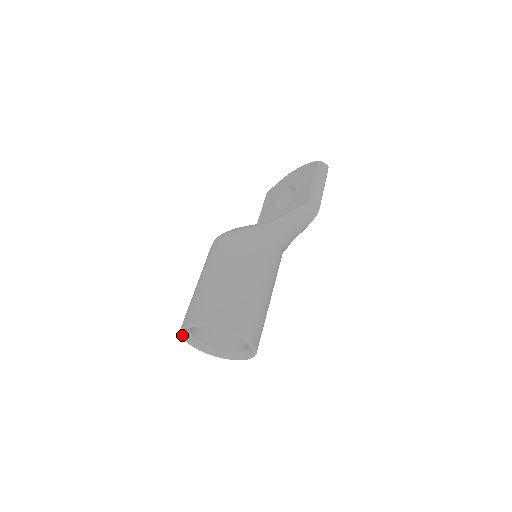
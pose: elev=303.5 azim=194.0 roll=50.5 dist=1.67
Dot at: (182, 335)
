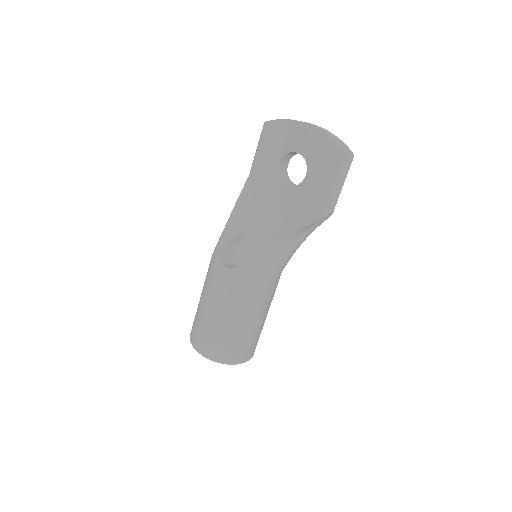
Dot at: occluded
